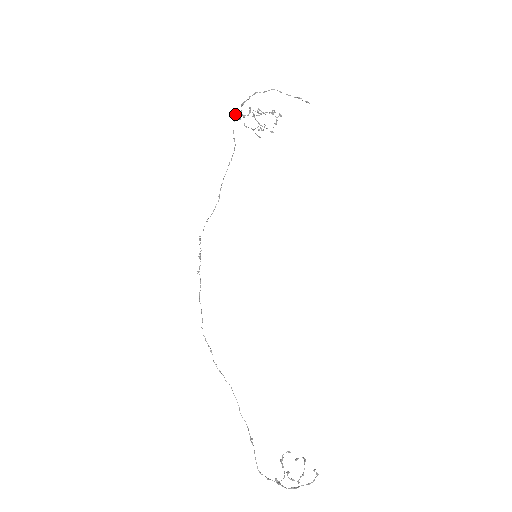
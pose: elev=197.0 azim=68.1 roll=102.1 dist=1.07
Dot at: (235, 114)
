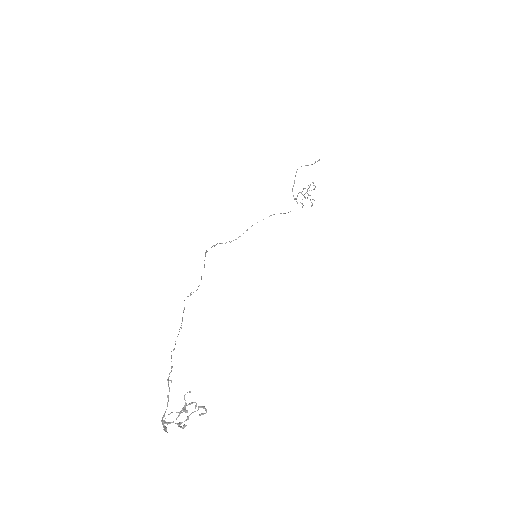
Dot at: occluded
